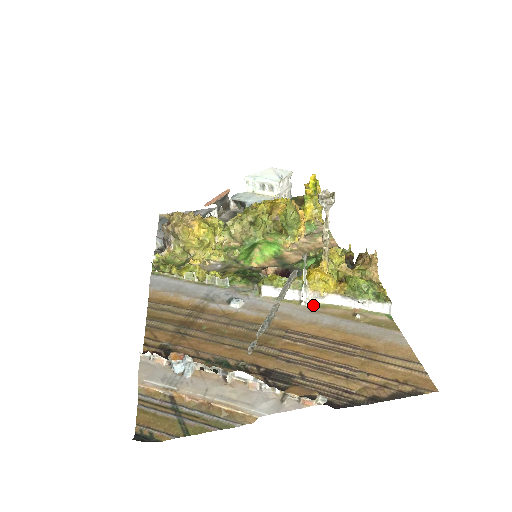
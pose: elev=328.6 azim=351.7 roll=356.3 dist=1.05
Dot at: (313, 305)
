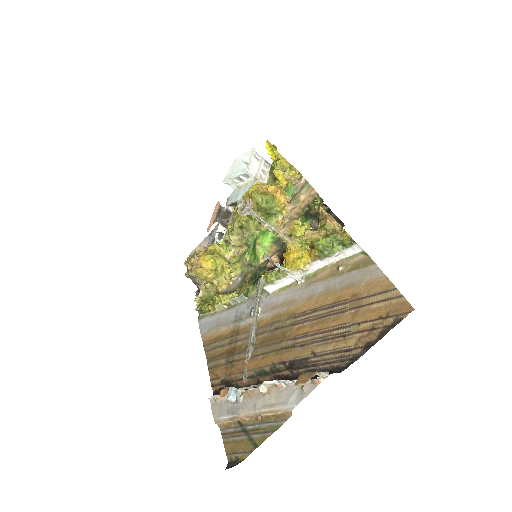
Dot at: (307, 278)
